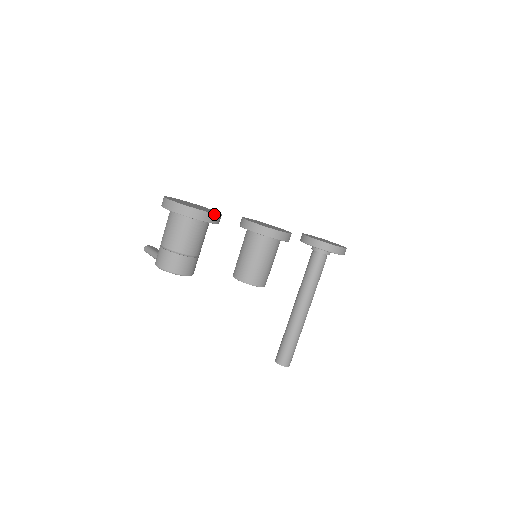
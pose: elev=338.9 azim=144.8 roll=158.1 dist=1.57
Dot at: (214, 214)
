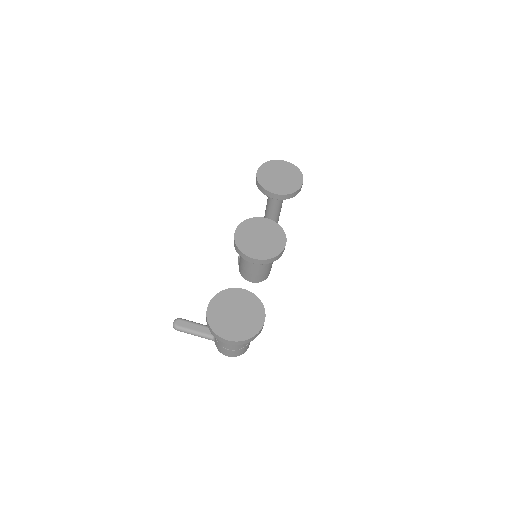
Dot at: (265, 314)
